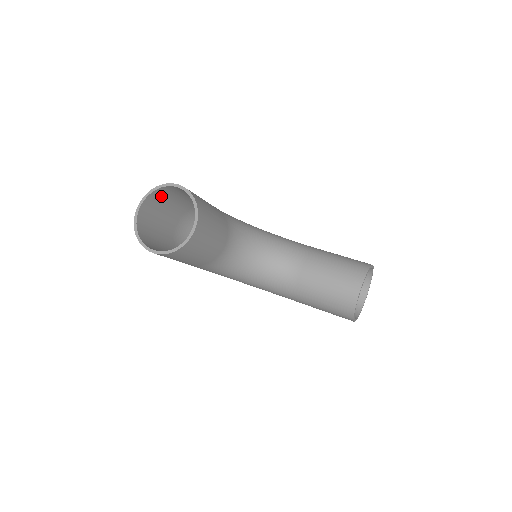
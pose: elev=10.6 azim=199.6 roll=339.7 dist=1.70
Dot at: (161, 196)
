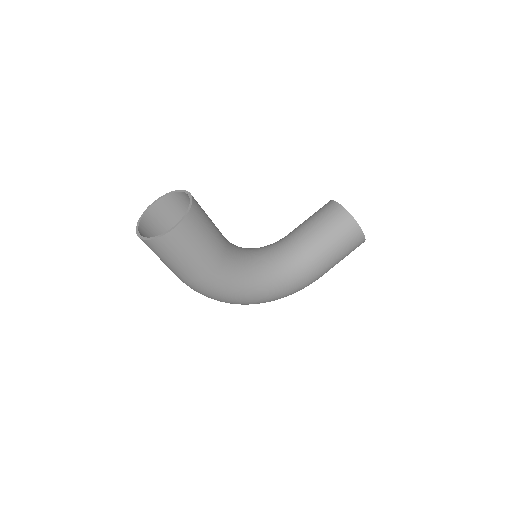
Dot at: (149, 229)
